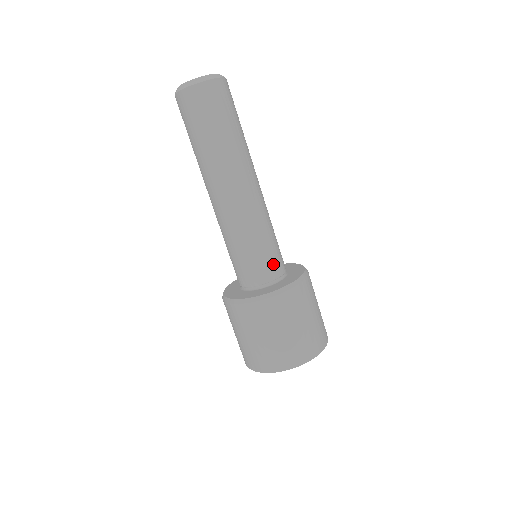
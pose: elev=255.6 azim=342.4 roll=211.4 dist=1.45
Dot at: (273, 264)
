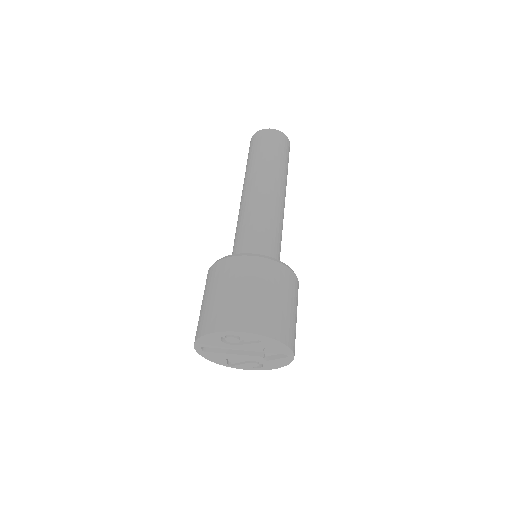
Dot at: occluded
